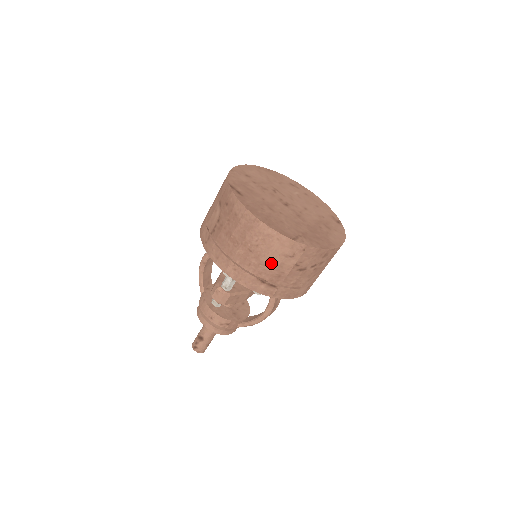
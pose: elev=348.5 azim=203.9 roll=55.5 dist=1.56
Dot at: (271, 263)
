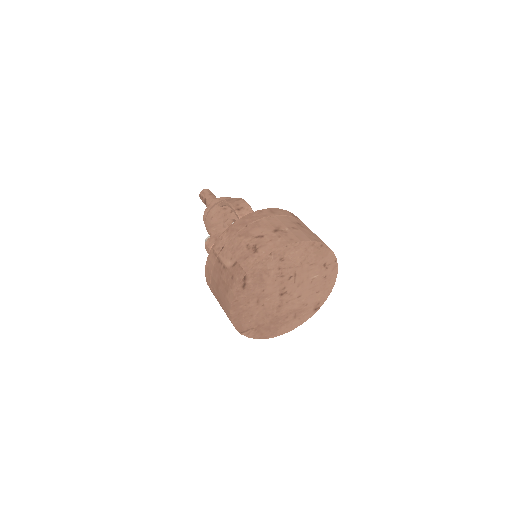
Dot at: occluded
